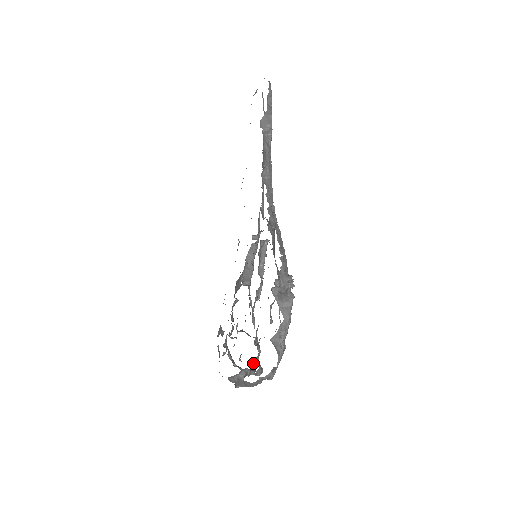
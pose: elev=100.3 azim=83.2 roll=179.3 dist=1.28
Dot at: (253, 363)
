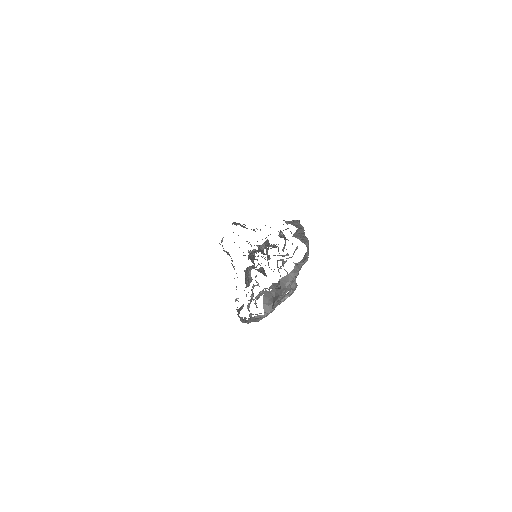
Dot at: occluded
